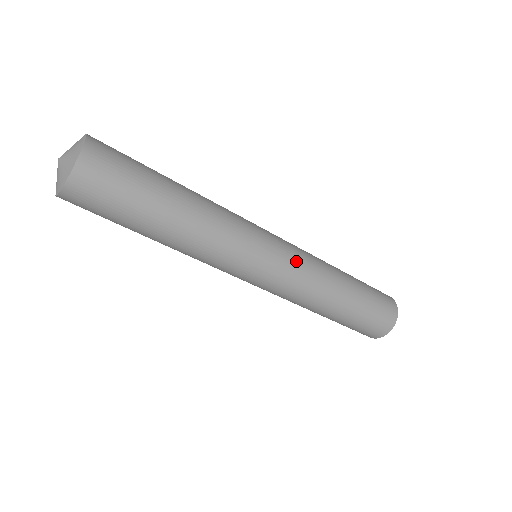
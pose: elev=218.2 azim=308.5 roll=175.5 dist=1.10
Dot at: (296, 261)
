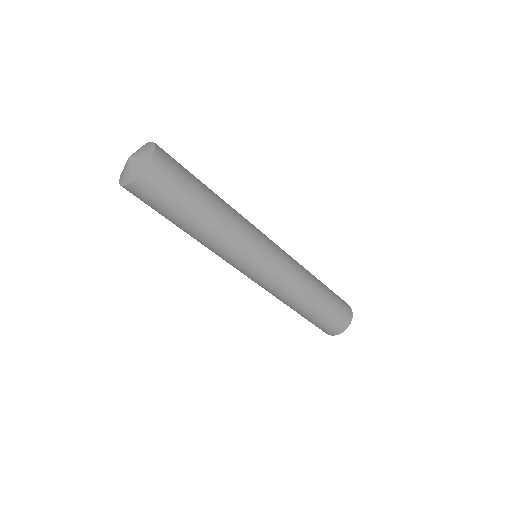
Dot at: (276, 281)
